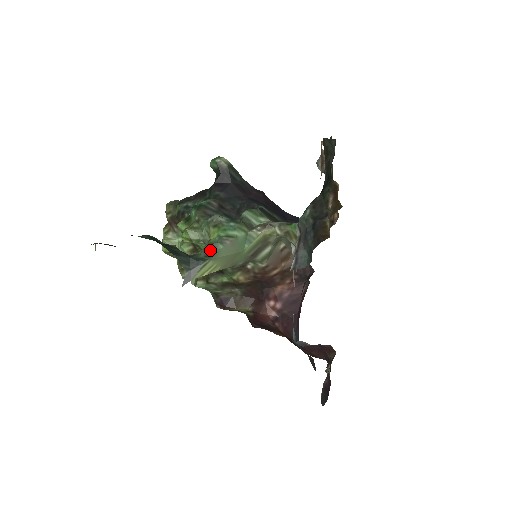
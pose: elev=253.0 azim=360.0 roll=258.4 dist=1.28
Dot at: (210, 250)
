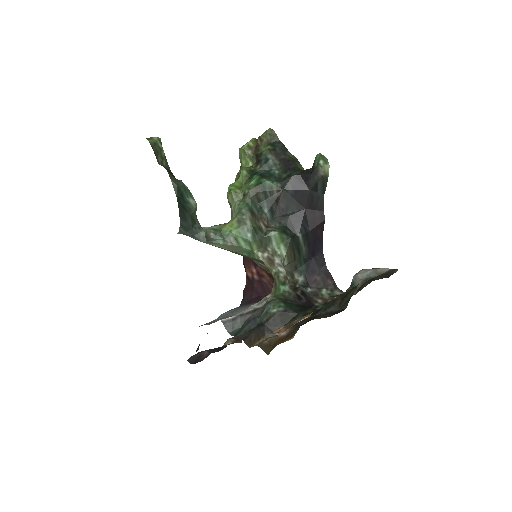
Dot at: (209, 238)
